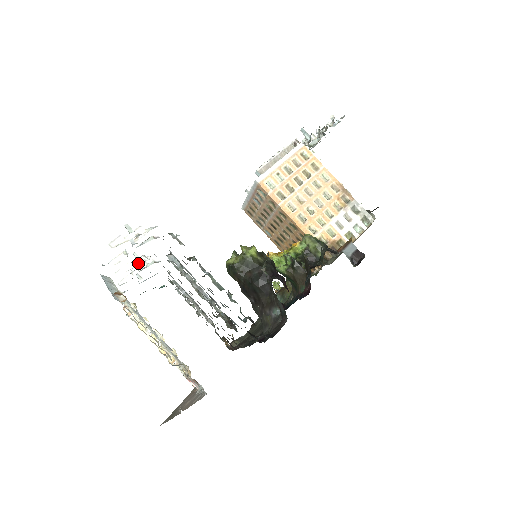
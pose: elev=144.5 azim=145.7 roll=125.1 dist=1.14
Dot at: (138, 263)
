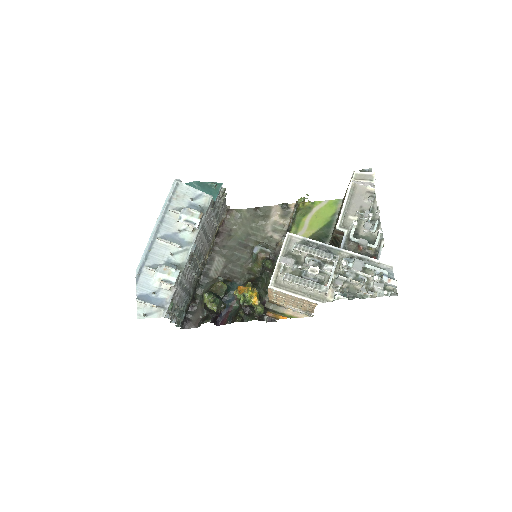
Dot at: (174, 245)
